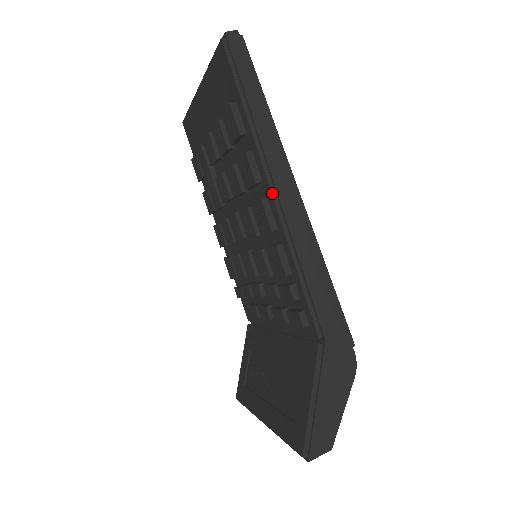
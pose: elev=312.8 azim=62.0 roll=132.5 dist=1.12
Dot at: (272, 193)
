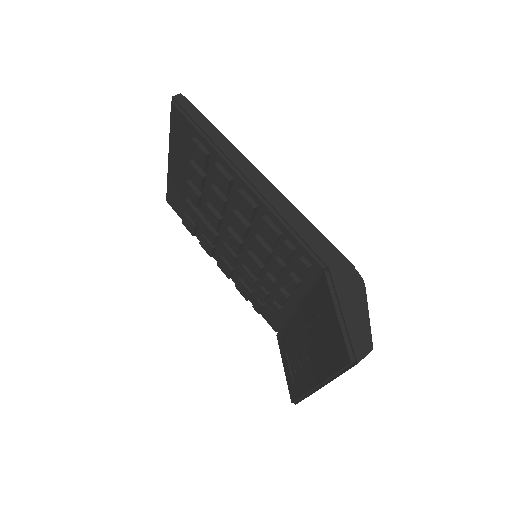
Dot at: (243, 180)
